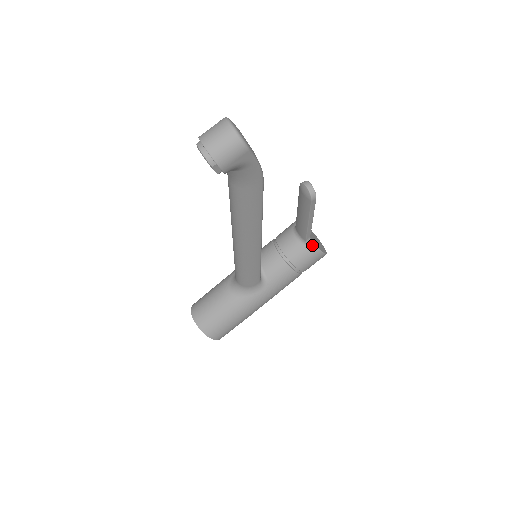
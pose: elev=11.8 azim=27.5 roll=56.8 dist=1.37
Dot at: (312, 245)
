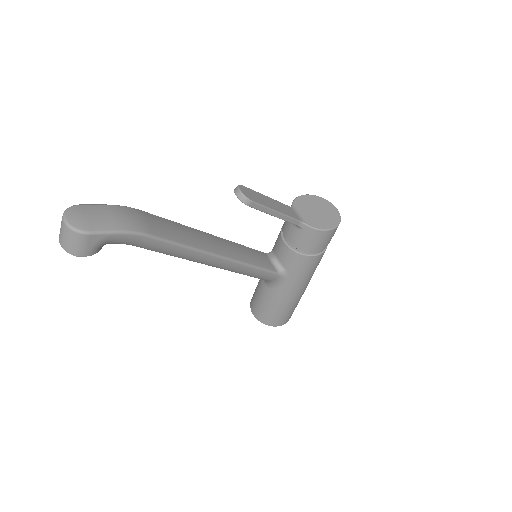
Dot at: (307, 228)
